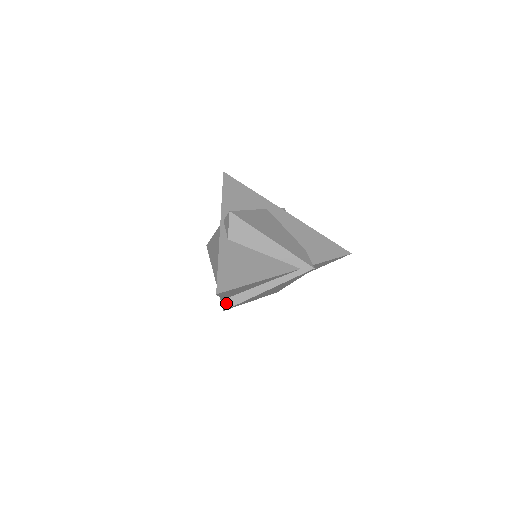
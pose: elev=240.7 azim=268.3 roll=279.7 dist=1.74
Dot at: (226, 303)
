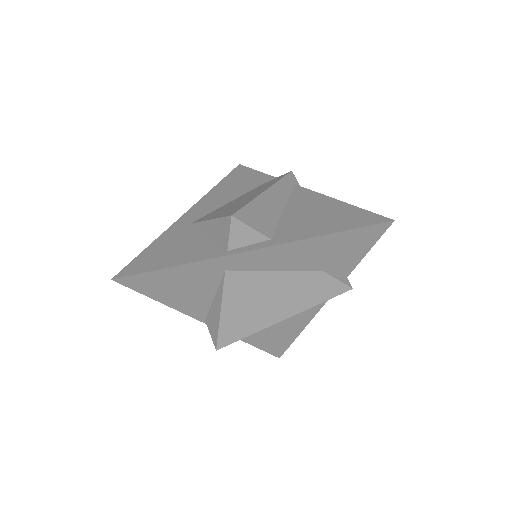
Dot at: occluded
